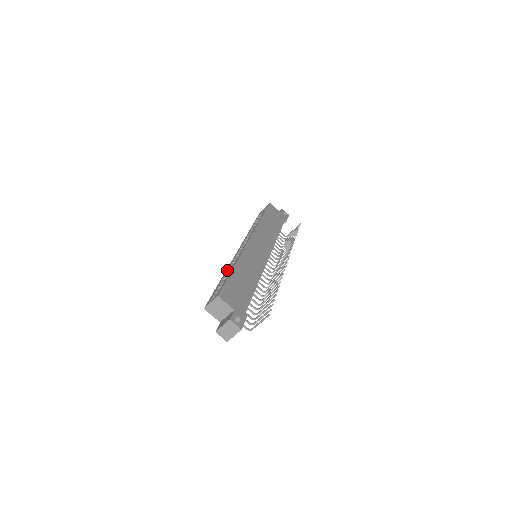
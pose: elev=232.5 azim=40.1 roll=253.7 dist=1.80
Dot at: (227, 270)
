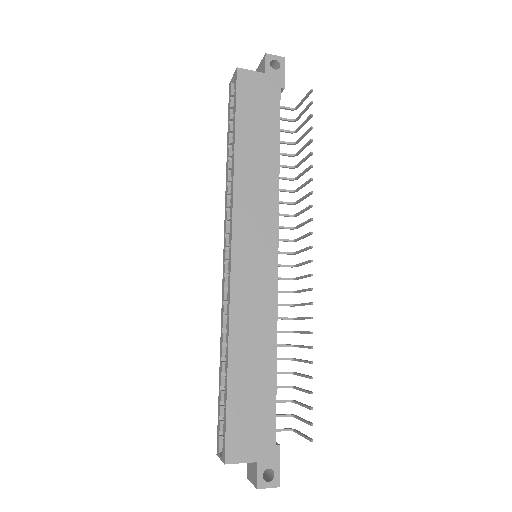
Dot at: (221, 342)
